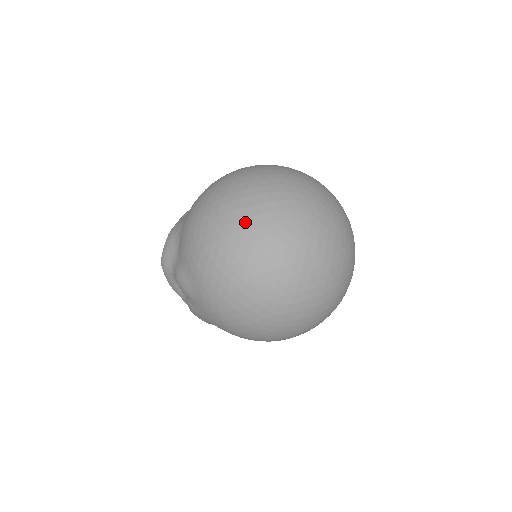
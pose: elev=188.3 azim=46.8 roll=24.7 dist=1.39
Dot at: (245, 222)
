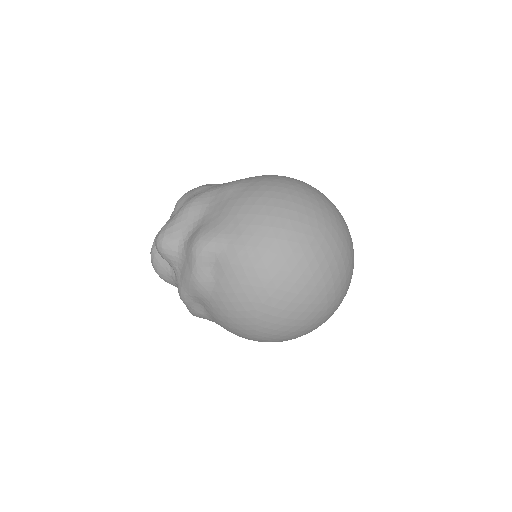
Dot at: occluded
